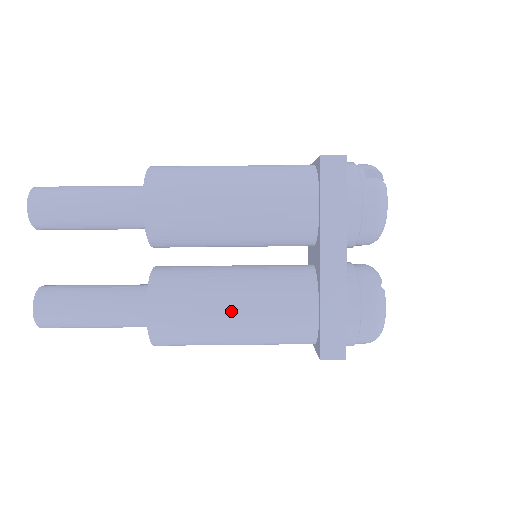
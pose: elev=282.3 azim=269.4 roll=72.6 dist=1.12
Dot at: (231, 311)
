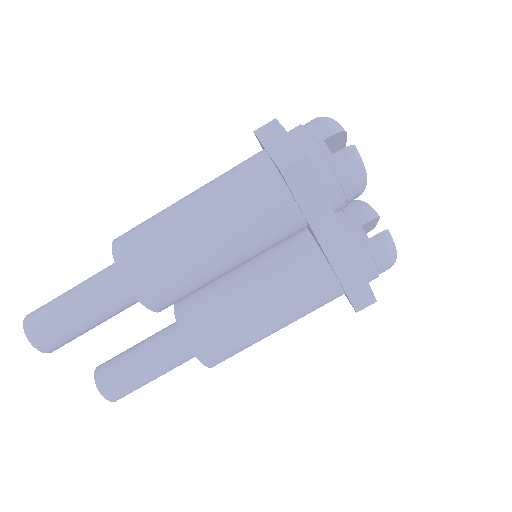
Dot at: (266, 322)
